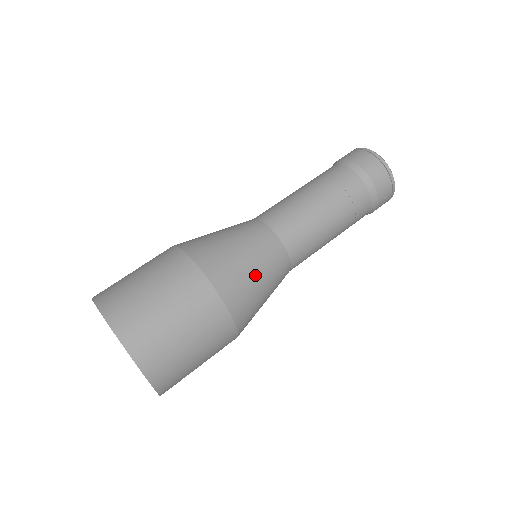
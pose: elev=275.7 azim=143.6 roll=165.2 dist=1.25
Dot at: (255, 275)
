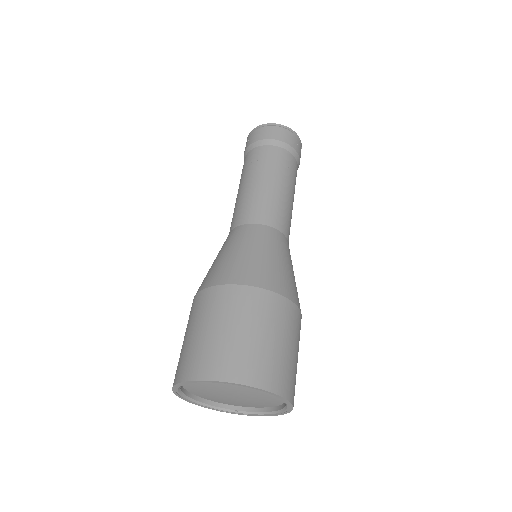
Dot at: (269, 257)
